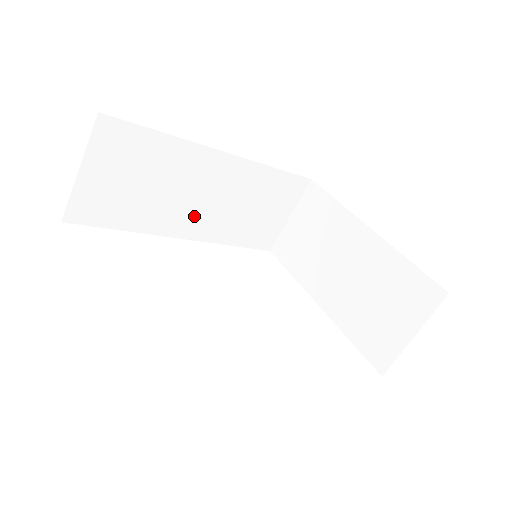
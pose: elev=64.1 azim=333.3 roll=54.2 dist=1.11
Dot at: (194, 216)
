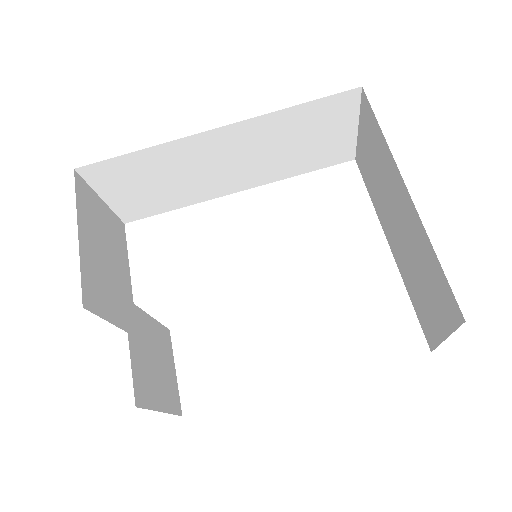
Dot at: (232, 177)
